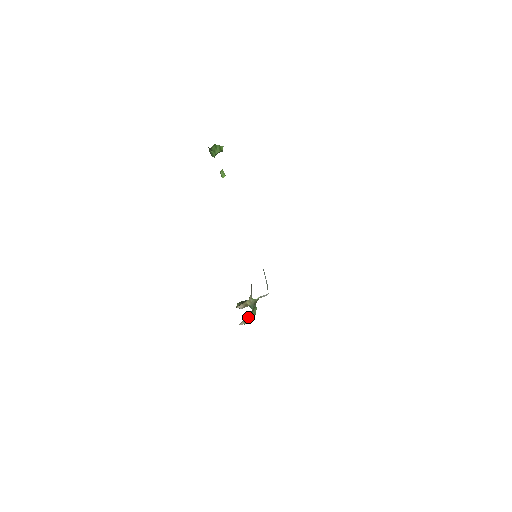
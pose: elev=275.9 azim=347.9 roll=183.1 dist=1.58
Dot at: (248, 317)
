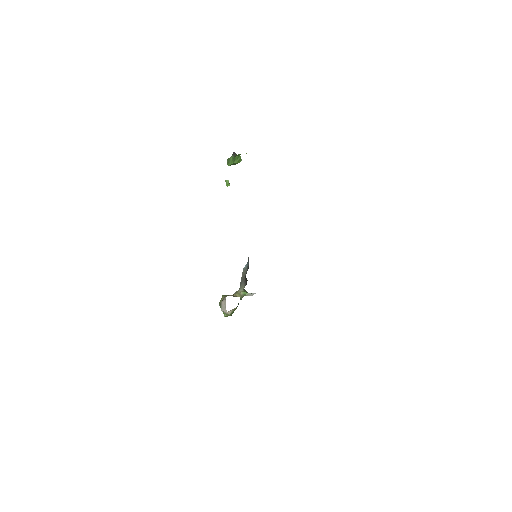
Dot at: occluded
